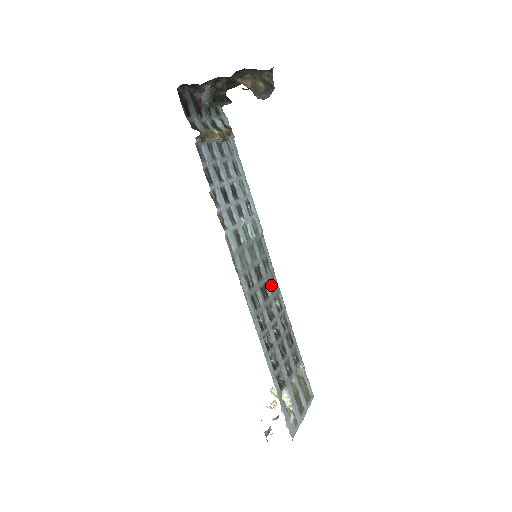
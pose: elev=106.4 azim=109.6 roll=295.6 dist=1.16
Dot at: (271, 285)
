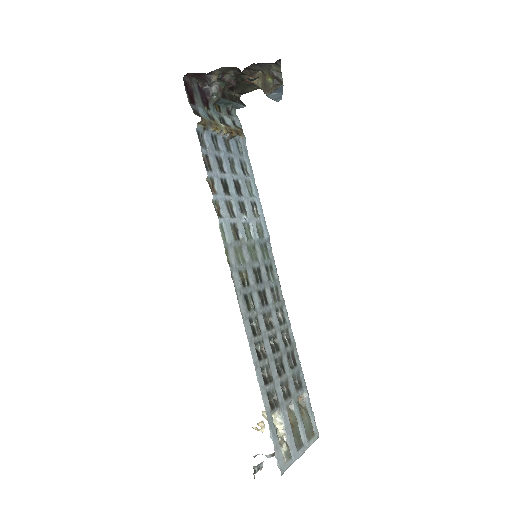
Dot at: (273, 294)
